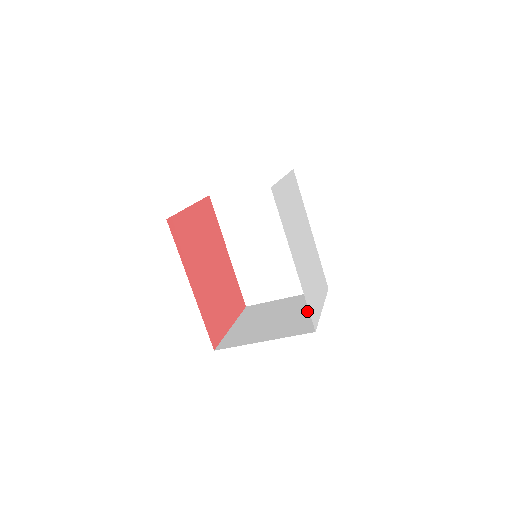
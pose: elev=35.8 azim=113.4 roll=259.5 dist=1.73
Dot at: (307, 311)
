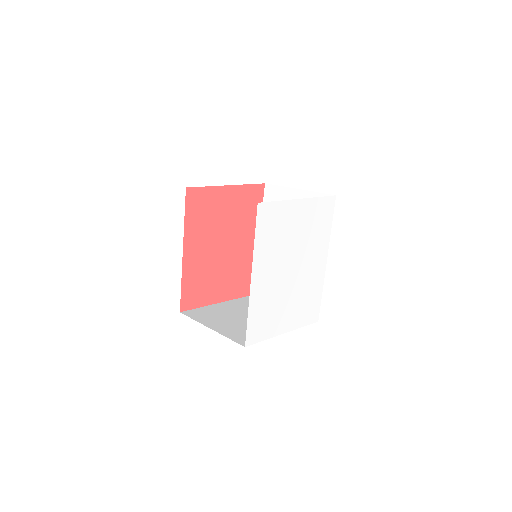
Dot at: occluded
